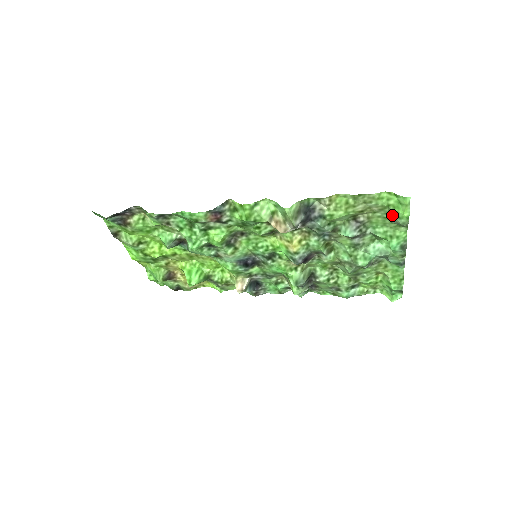
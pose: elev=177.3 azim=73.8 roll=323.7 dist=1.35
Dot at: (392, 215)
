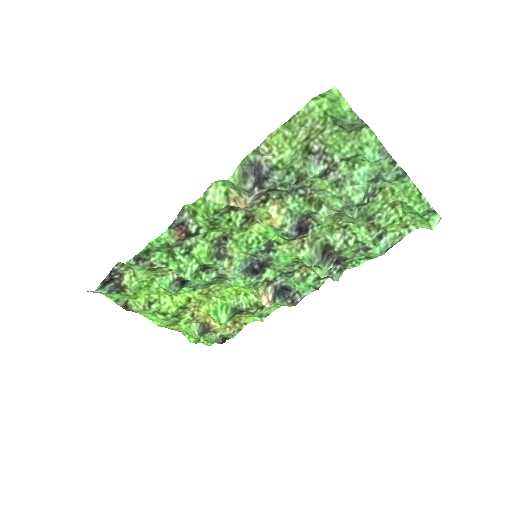
Dot at: (338, 121)
